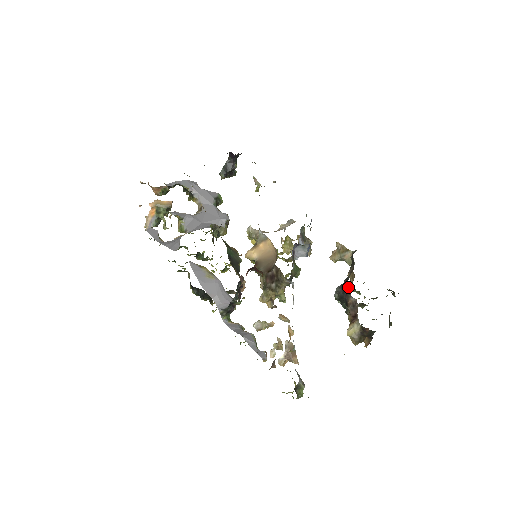
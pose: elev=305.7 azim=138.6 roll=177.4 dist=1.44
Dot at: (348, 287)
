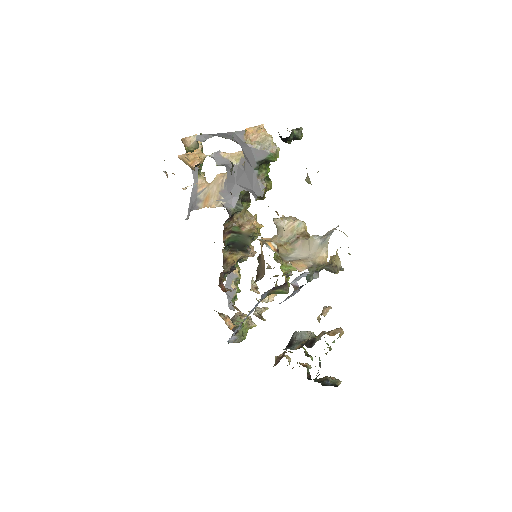
Dot at: occluded
